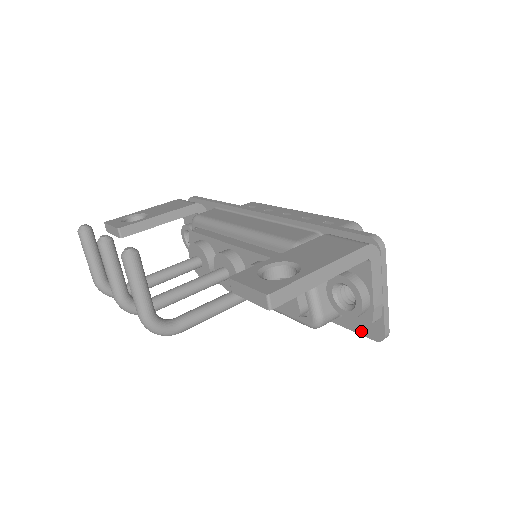
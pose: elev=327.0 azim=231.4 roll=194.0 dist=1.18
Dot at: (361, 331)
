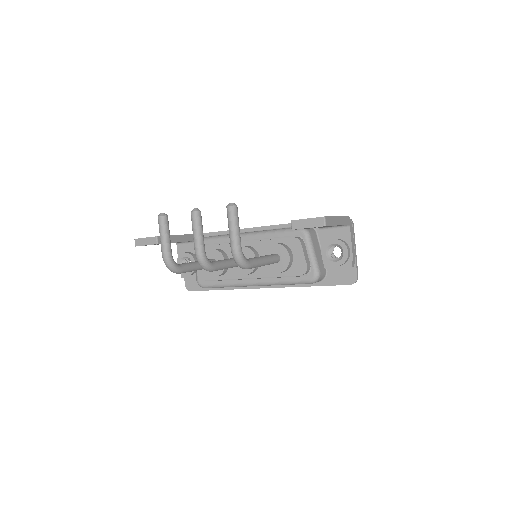
Dot at: (340, 282)
